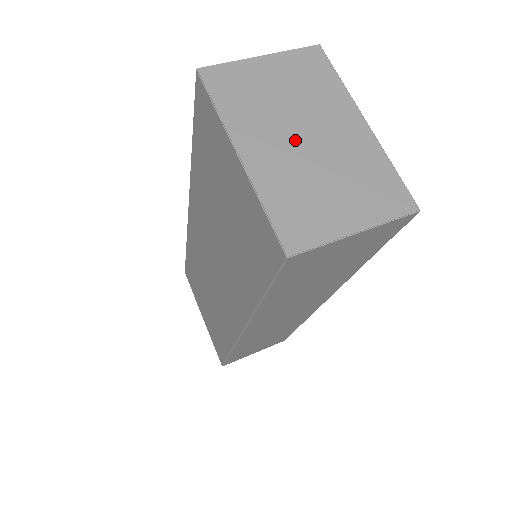
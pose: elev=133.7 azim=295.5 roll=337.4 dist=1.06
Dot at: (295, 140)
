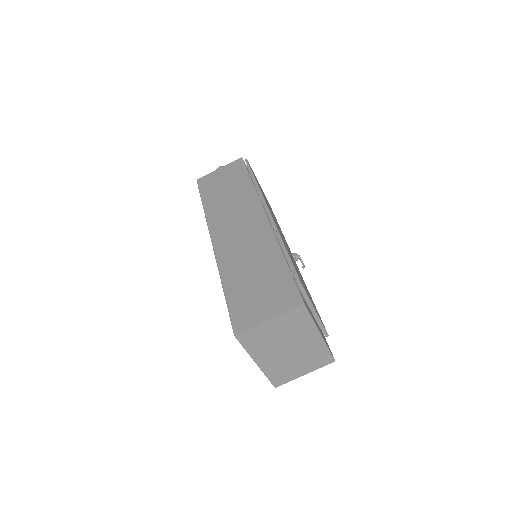
Dot at: (283, 352)
